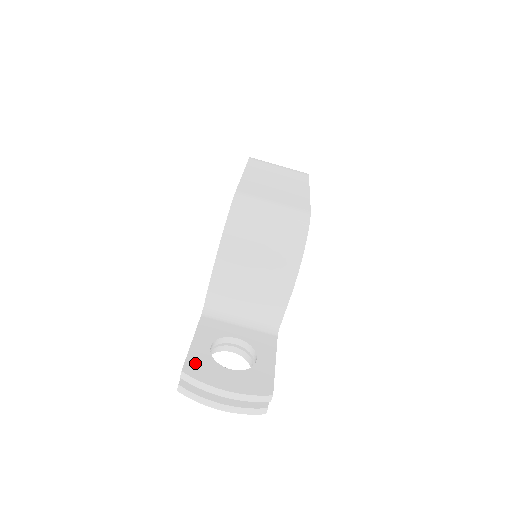
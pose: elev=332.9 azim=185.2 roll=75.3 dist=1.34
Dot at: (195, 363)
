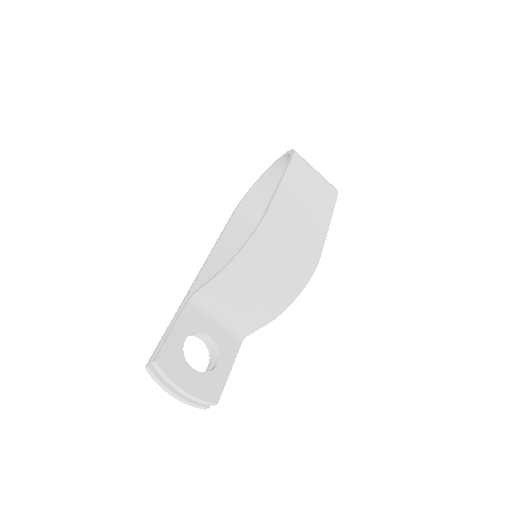
Dot at: (168, 355)
